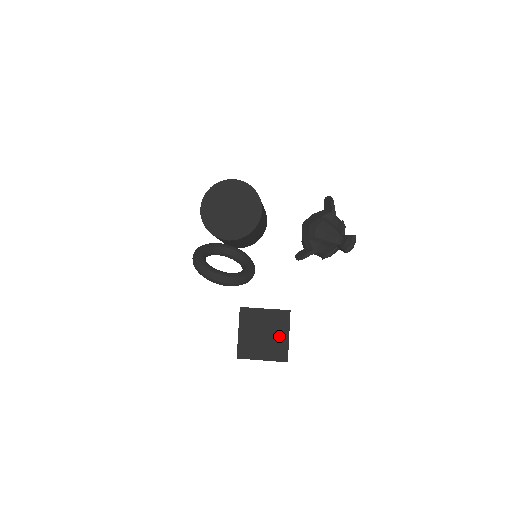
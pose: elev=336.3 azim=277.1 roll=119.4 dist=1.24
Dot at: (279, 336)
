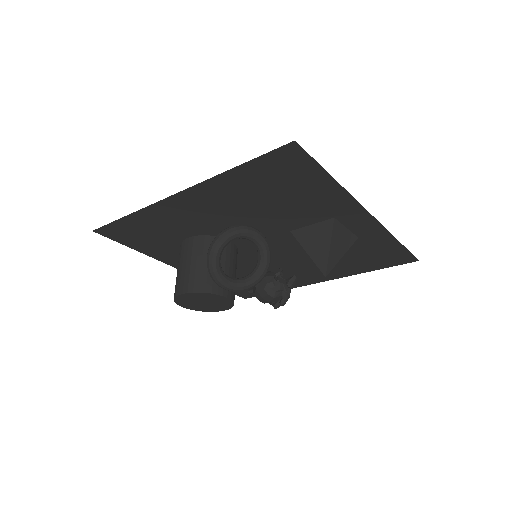
Dot at: occluded
